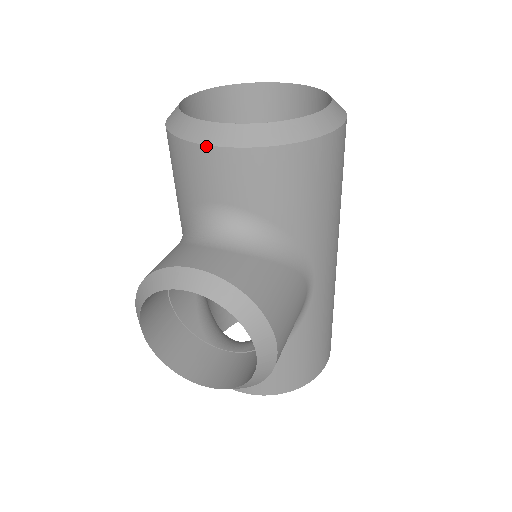
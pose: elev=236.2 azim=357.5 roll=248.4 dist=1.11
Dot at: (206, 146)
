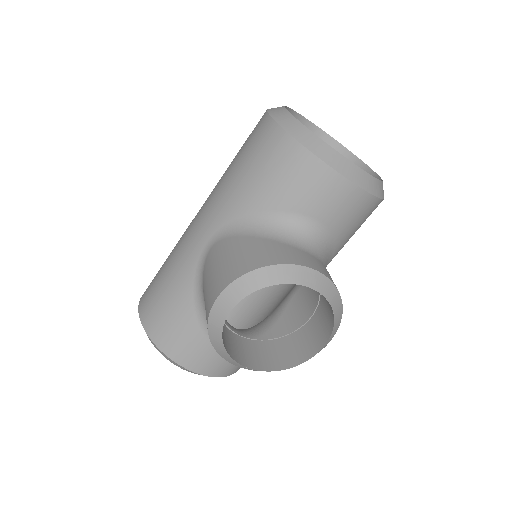
Dot at: (343, 177)
